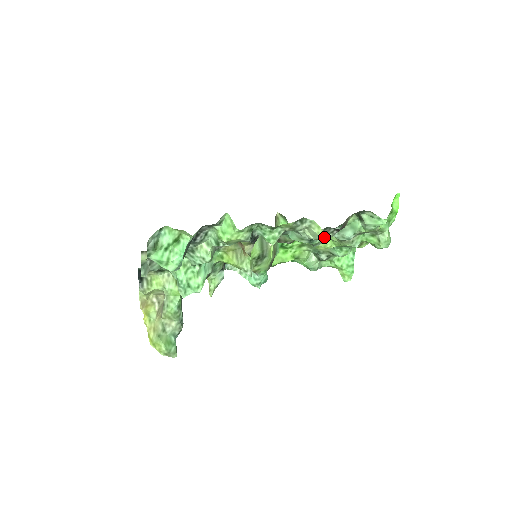
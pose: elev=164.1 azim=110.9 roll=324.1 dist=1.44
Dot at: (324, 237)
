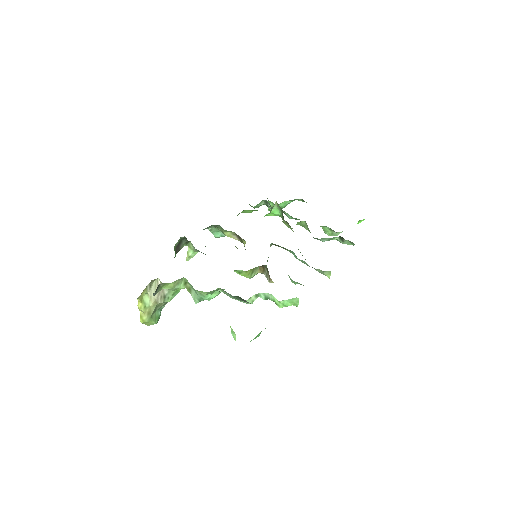
Dot at: (327, 276)
